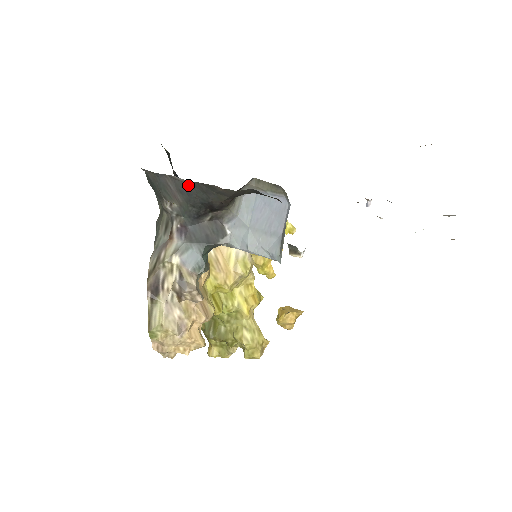
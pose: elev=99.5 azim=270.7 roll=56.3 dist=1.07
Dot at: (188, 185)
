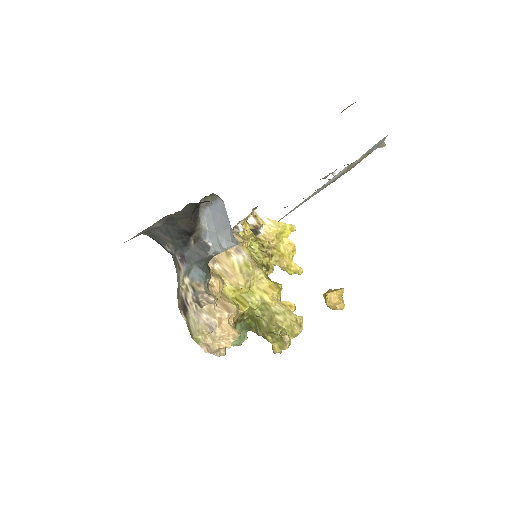
Dot at: (164, 226)
